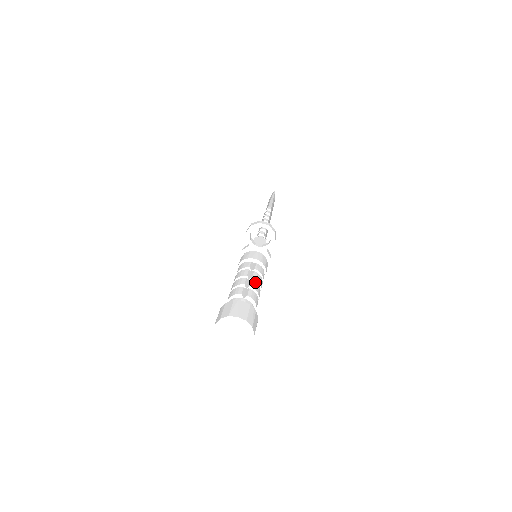
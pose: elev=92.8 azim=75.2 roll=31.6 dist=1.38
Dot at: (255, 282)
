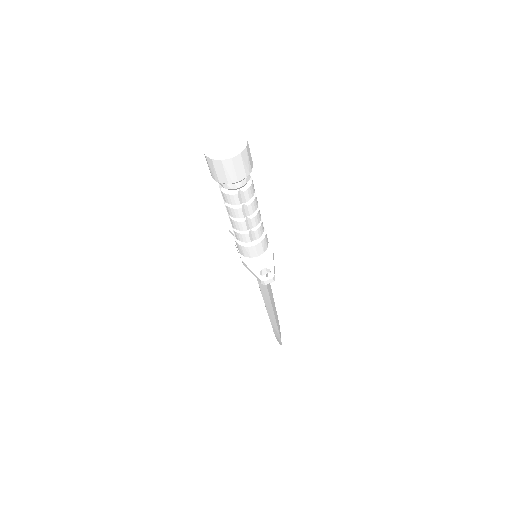
Dot at: occluded
